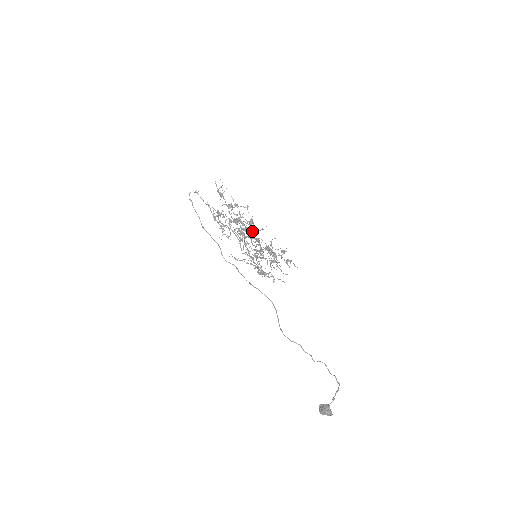
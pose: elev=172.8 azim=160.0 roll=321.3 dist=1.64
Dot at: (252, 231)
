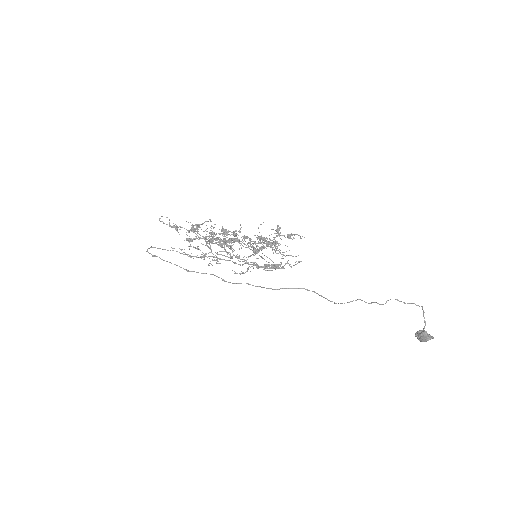
Dot at: occluded
